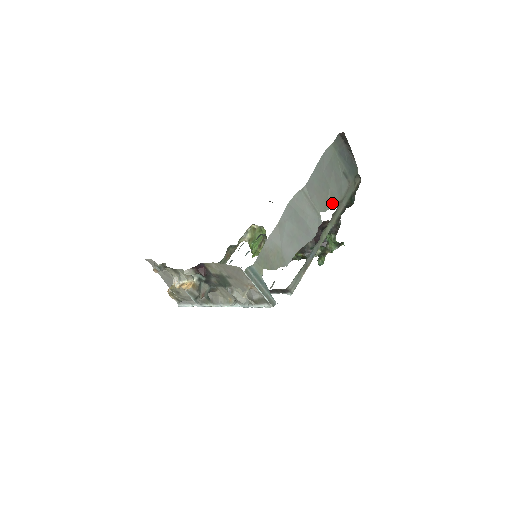
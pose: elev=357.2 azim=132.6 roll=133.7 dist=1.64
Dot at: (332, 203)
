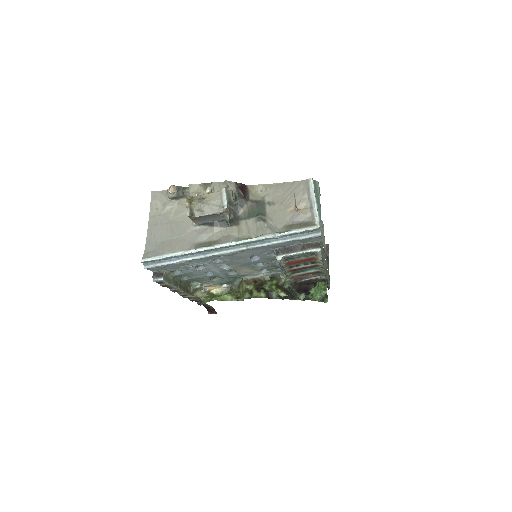
Dot at: occluded
